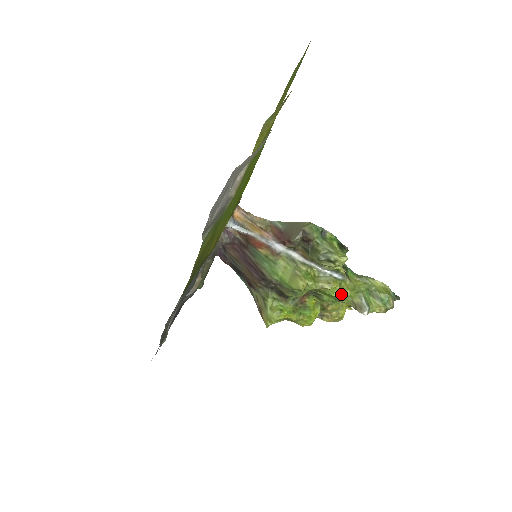
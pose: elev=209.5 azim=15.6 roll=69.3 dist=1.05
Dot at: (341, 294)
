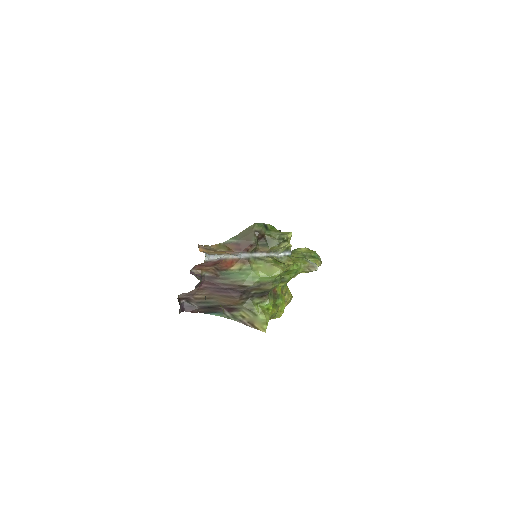
Dot at: (297, 265)
